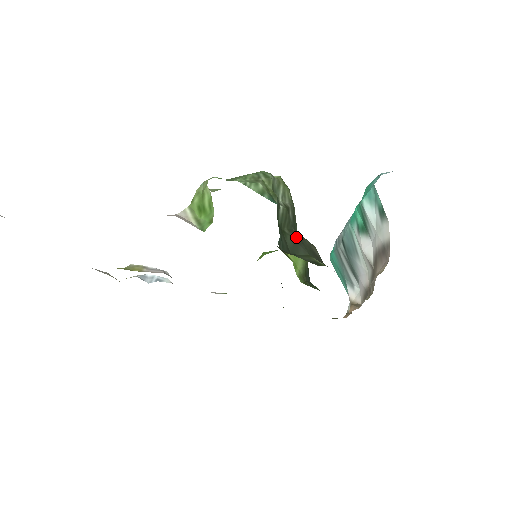
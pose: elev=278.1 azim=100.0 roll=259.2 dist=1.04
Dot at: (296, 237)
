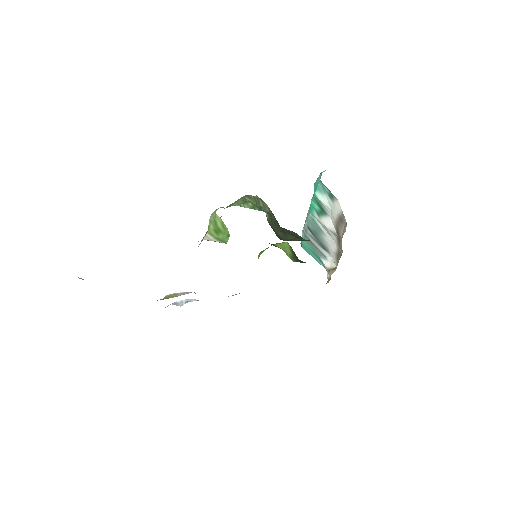
Dot at: (283, 230)
